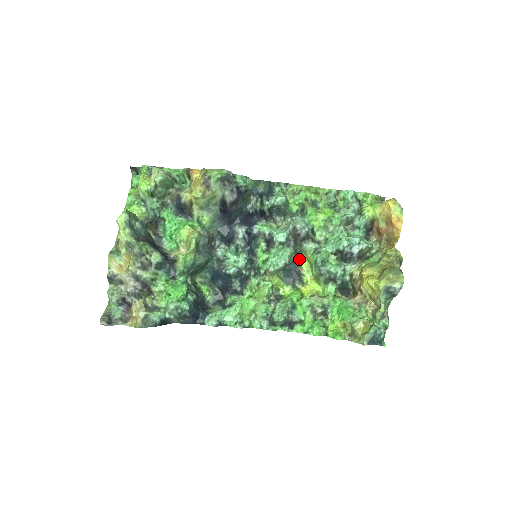
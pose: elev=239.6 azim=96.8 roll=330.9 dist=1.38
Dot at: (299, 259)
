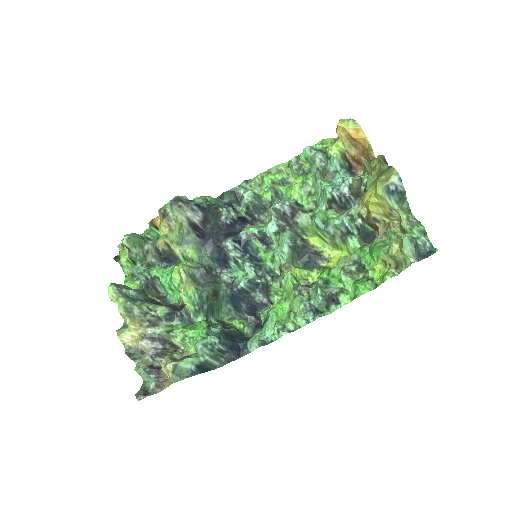
Dot at: (307, 240)
